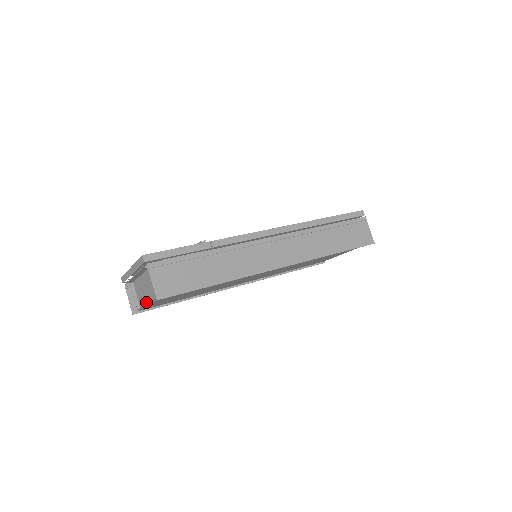
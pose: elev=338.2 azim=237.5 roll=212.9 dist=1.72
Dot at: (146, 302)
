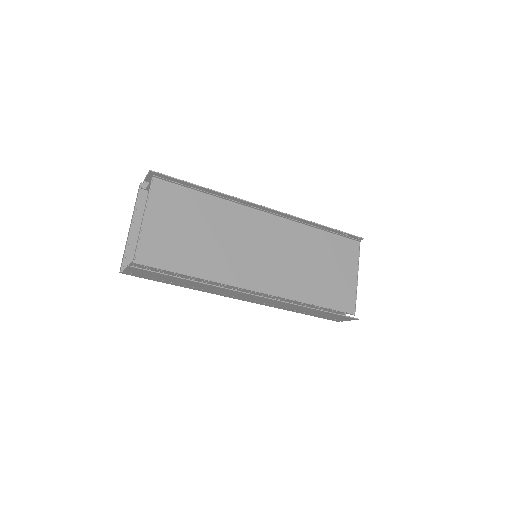
Dot at: (143, 232)
